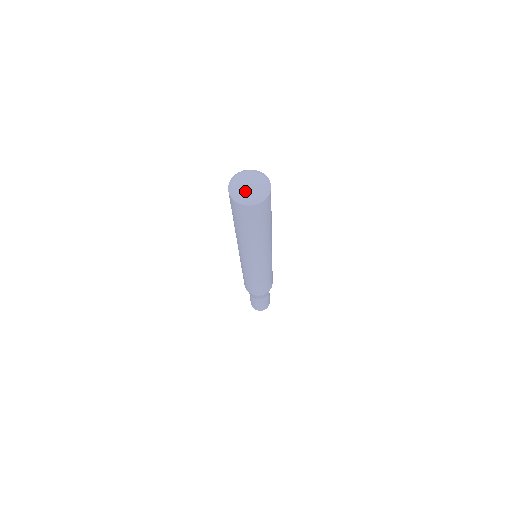
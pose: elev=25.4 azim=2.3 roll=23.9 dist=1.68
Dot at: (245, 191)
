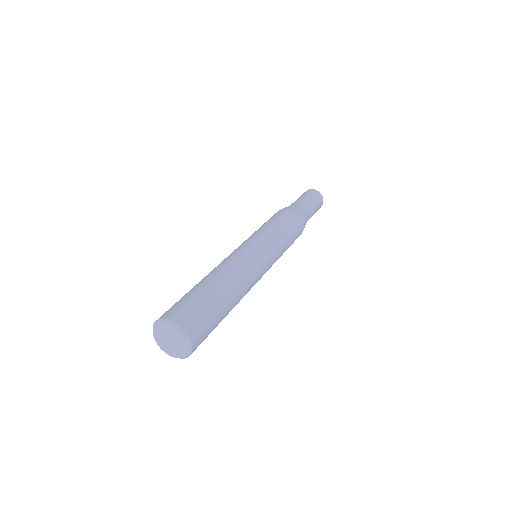
Dot at: (163, 341)
